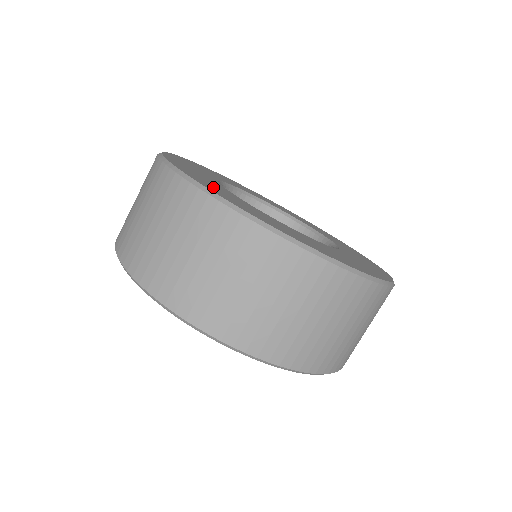
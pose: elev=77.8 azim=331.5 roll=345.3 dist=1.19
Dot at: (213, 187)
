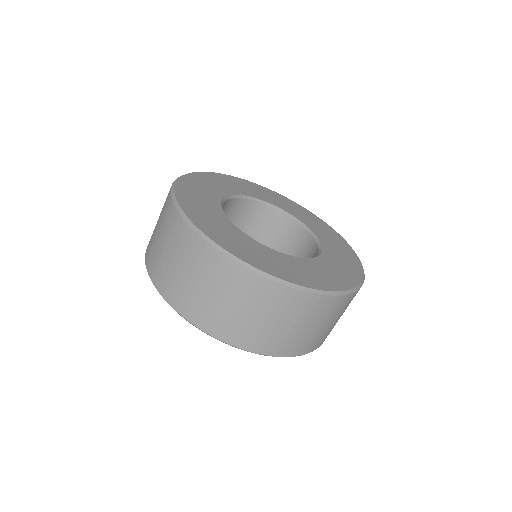
Dot at: (249, 253)
